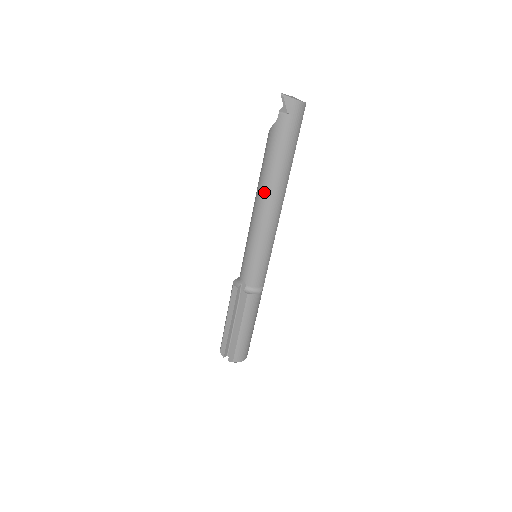
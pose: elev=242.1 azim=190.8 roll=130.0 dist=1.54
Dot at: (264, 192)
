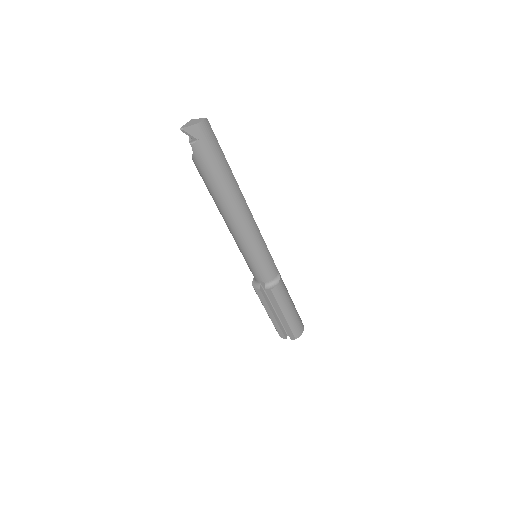
Dot at: (226, 210)
